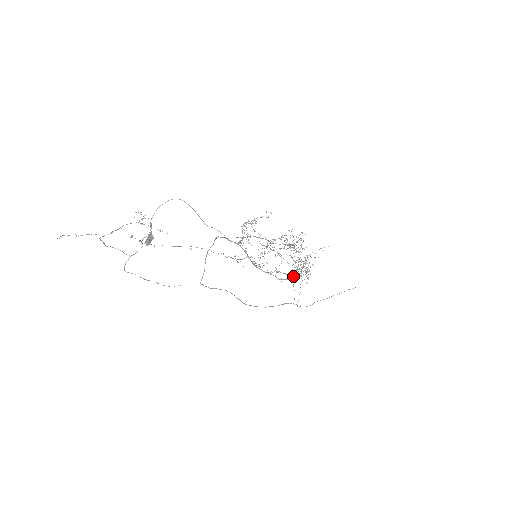
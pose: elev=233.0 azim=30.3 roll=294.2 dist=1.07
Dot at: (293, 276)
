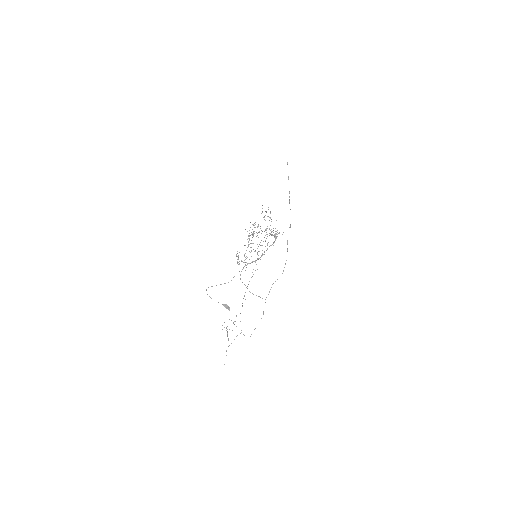
Dot at: (275, 237)
